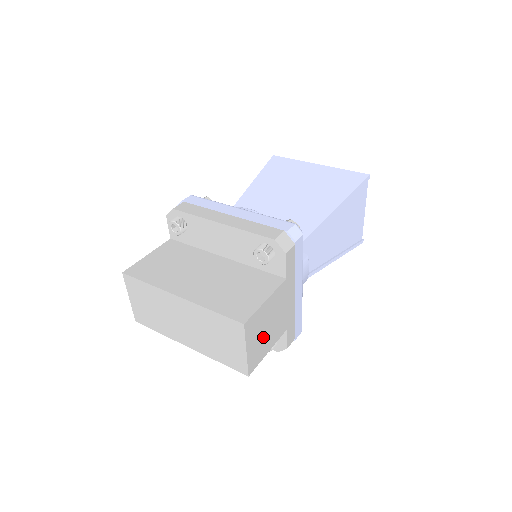
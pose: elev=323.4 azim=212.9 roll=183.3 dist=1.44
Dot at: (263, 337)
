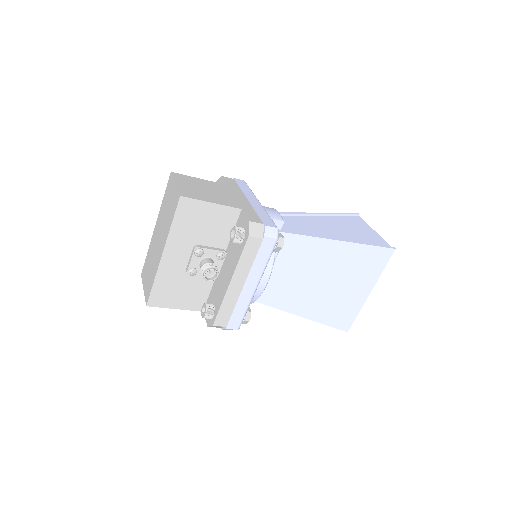
Dot at: (200, 191)
